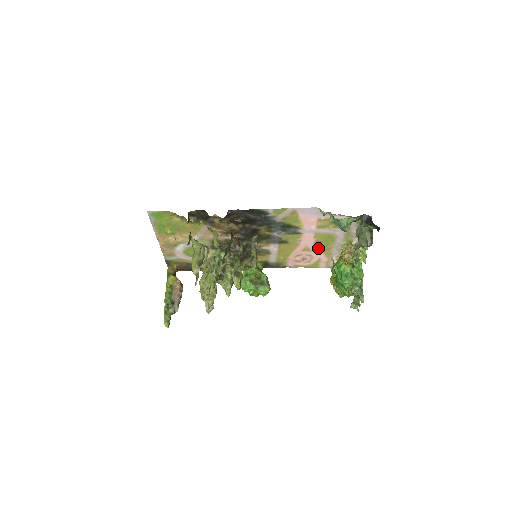
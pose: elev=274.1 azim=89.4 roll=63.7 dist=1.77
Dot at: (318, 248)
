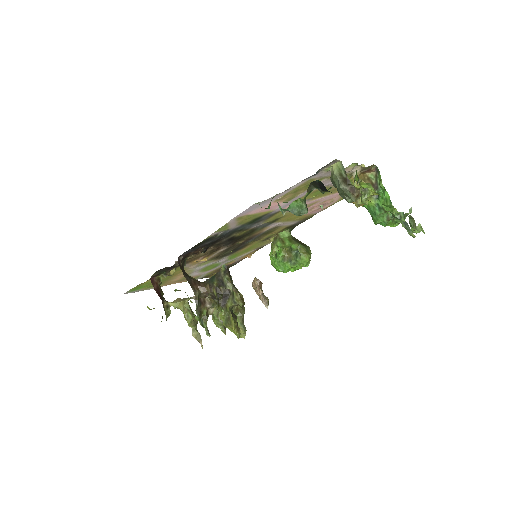
Dot at: (322, 197)
